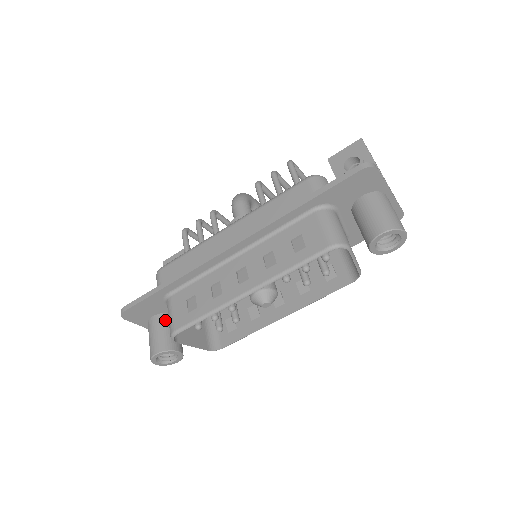
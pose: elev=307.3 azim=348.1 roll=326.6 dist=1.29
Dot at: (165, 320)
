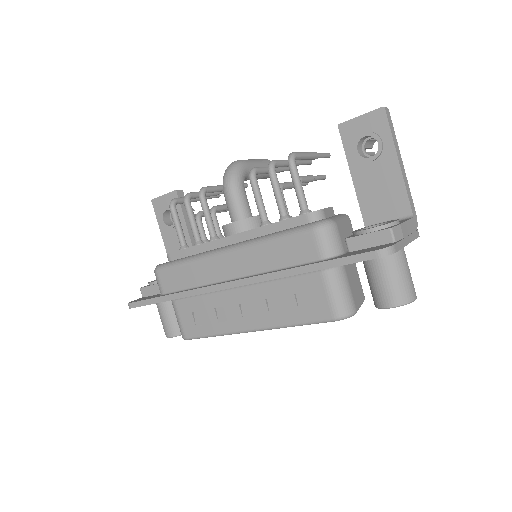
Dot at: occluded
